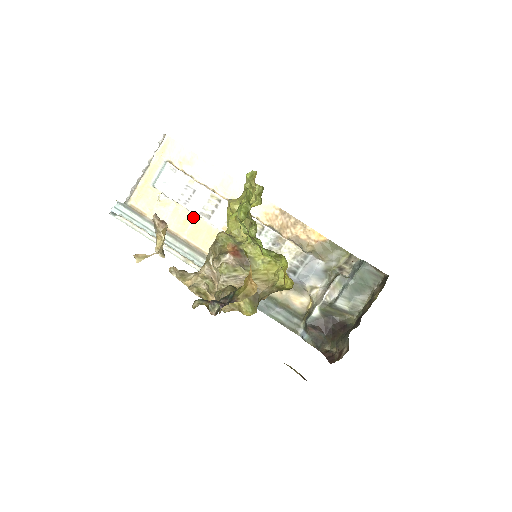
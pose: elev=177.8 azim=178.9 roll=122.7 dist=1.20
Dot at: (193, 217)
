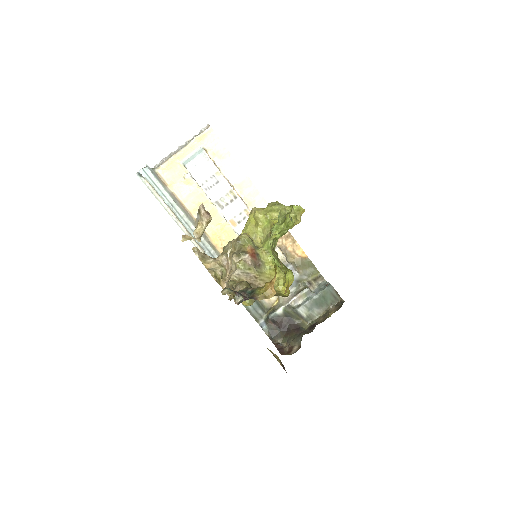
Dot at: (208, 202)
